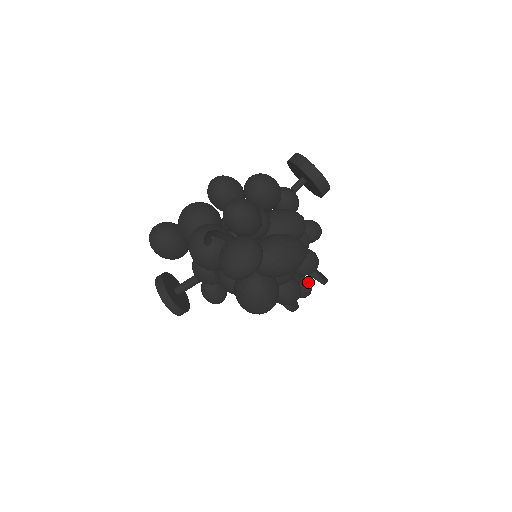
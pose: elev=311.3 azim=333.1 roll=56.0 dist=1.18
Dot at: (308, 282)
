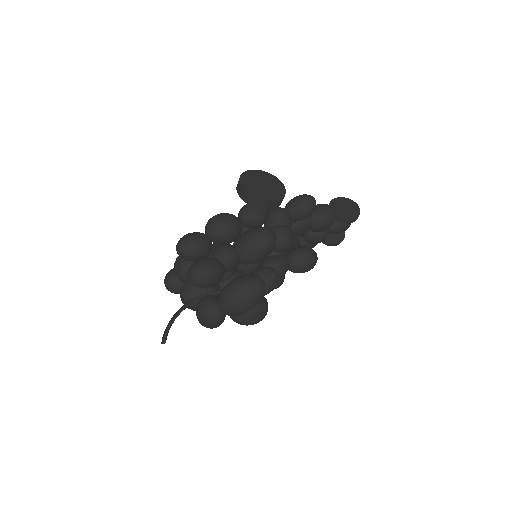
Dot at: occluded
